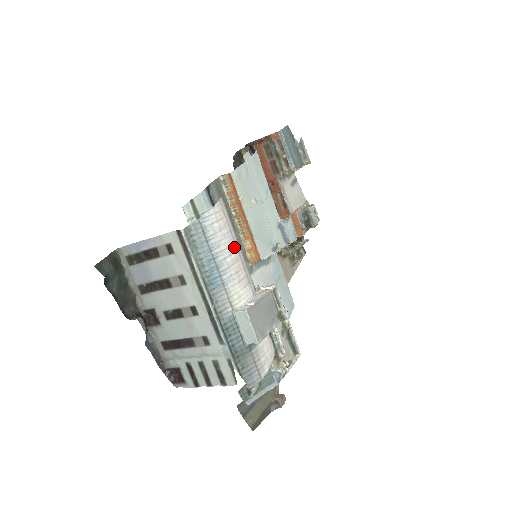
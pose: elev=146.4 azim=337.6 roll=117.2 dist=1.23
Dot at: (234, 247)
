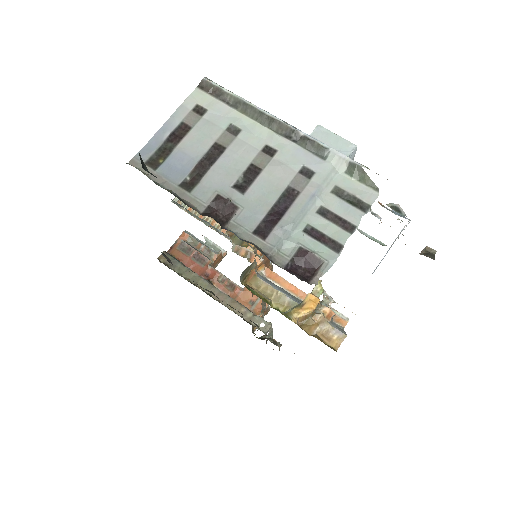
Dot at: occluded
